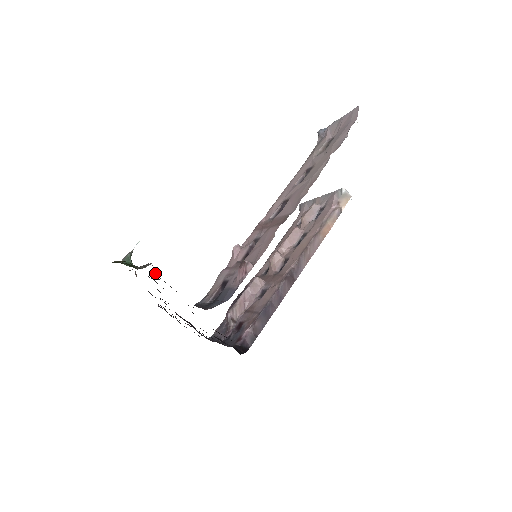
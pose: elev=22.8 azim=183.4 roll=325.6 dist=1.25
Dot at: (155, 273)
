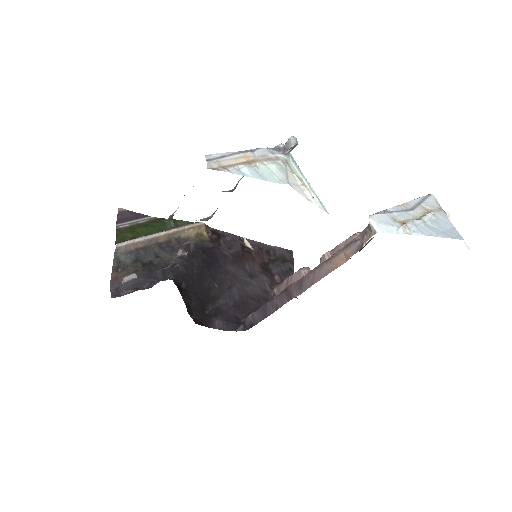
Dot at: (123, 250)
